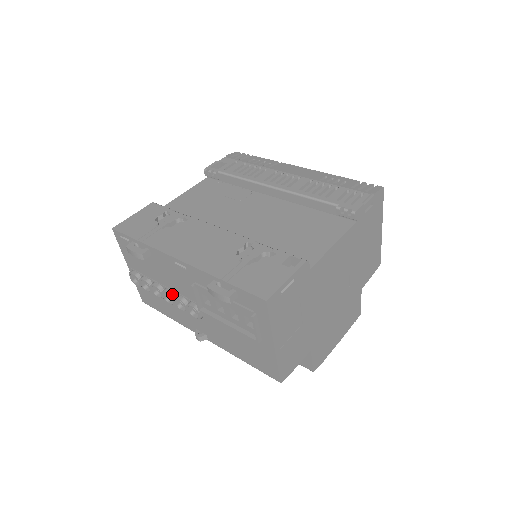
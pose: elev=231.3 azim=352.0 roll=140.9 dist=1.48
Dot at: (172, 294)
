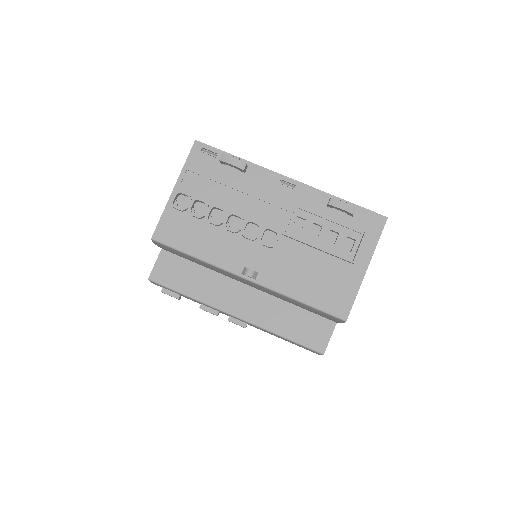
Dot at: (243, 218)
